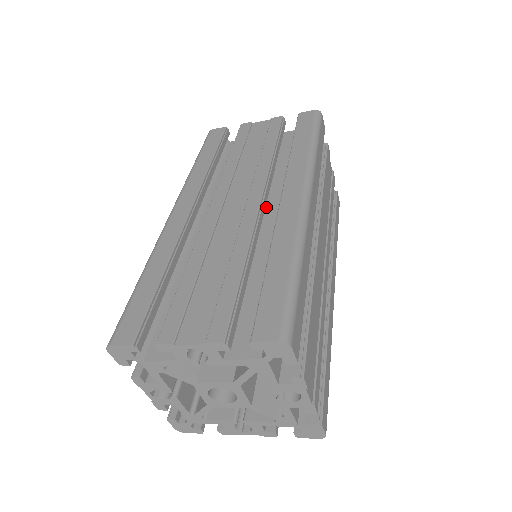
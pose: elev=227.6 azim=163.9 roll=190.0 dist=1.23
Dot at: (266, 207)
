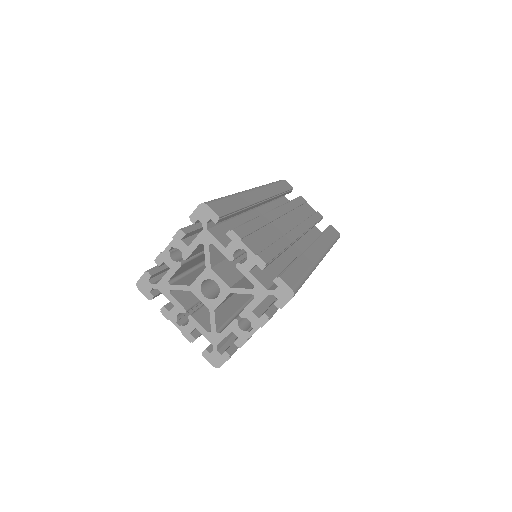
Dot at: occluded
